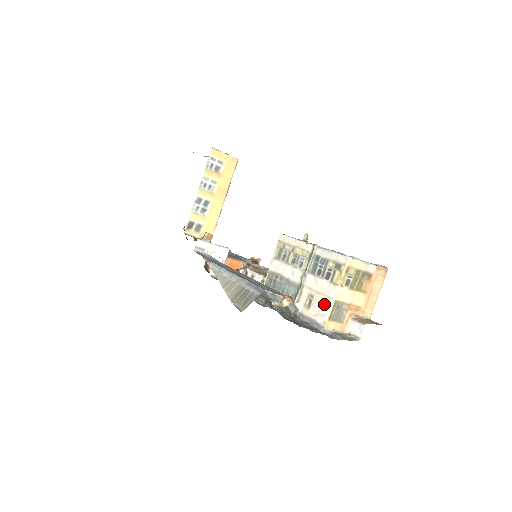
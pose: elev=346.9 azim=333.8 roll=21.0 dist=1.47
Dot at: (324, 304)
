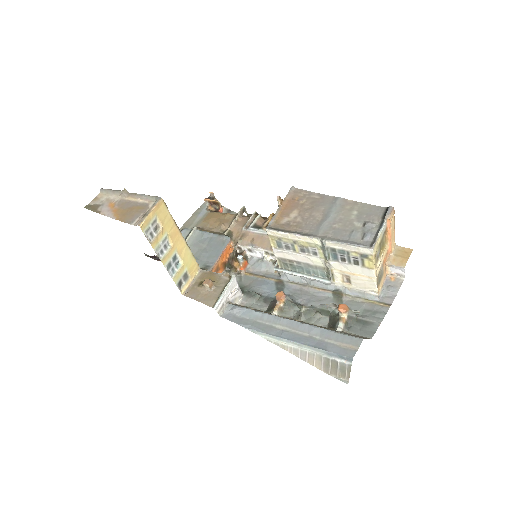
Dot at: (367, 282)
